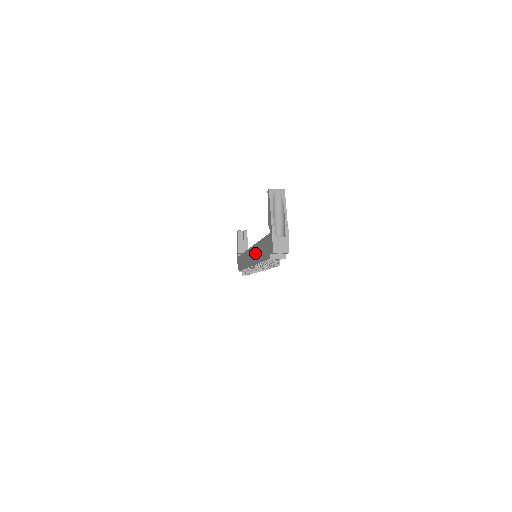
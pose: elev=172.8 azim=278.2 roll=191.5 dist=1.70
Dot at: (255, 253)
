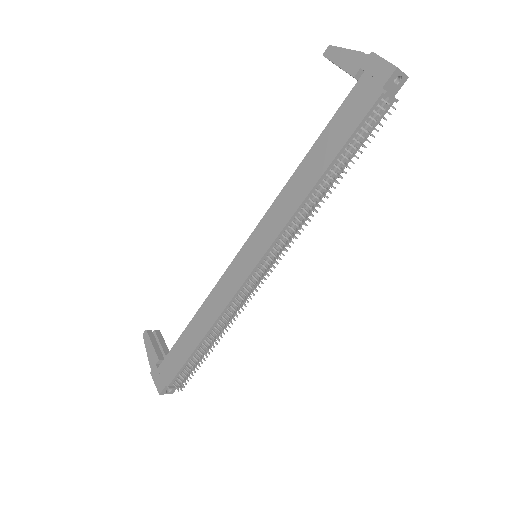
Dot at: (285, 204)
